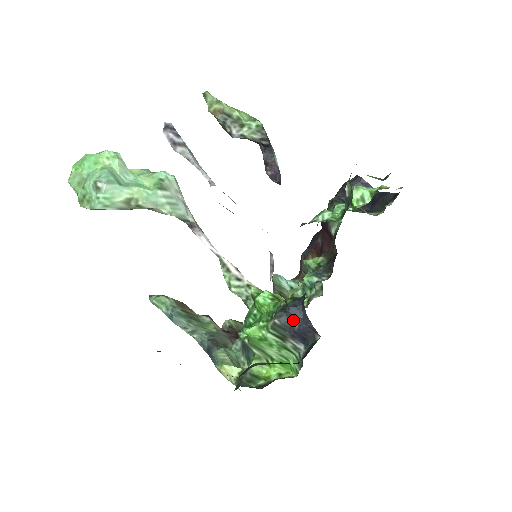
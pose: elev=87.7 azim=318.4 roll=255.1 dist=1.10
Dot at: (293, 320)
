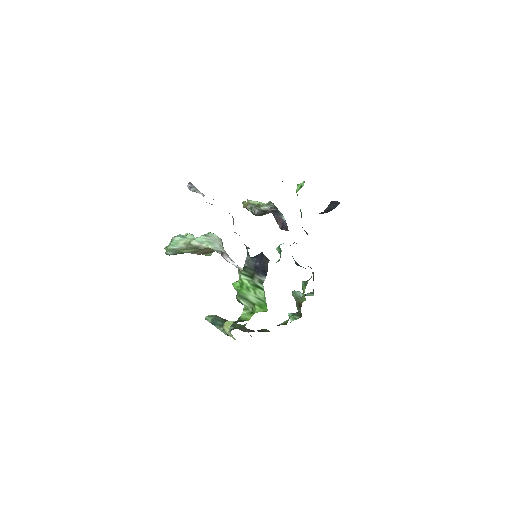
Dot at: (256, 261)
